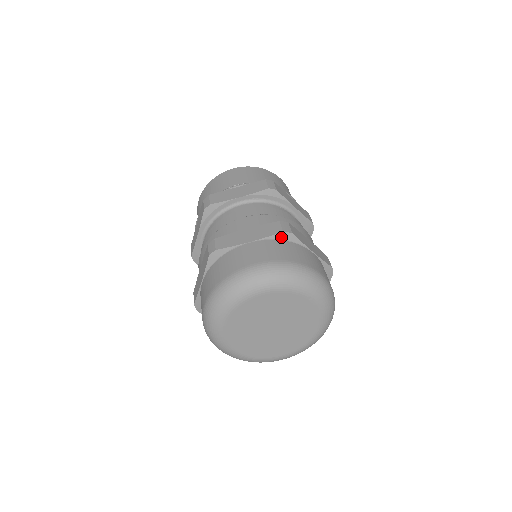
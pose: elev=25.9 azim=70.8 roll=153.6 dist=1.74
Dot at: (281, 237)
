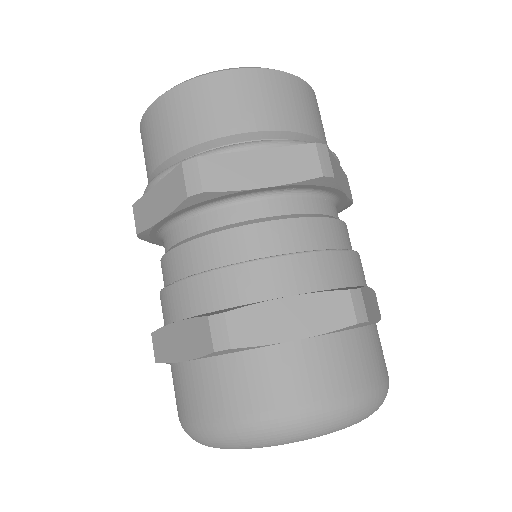
Dot at: (349, 328)
